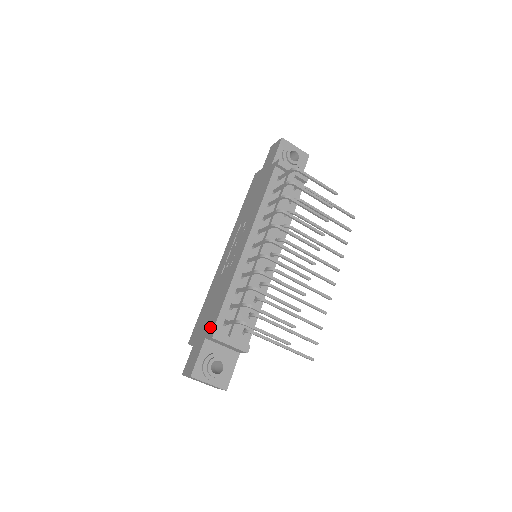
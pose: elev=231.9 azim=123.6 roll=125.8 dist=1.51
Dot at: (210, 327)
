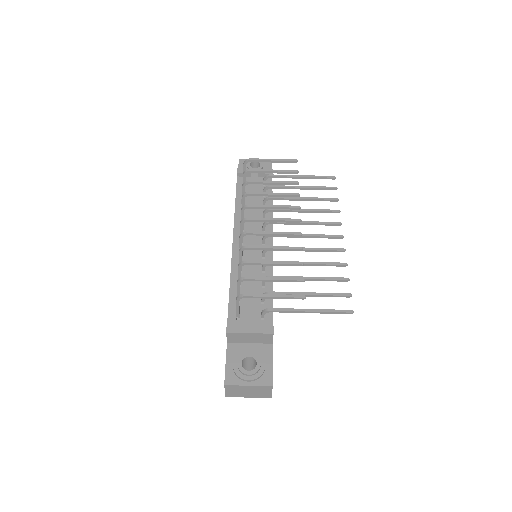
Dot at: occluded
